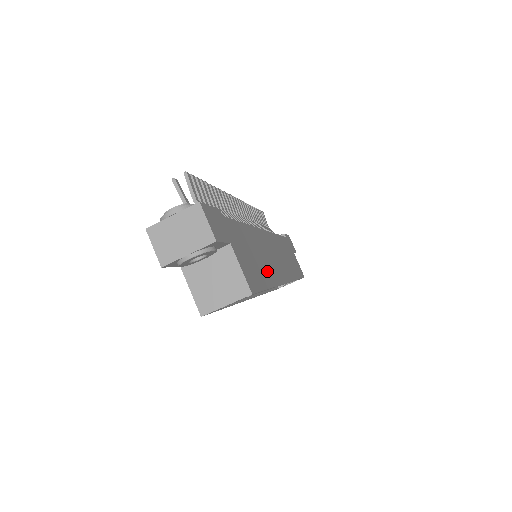
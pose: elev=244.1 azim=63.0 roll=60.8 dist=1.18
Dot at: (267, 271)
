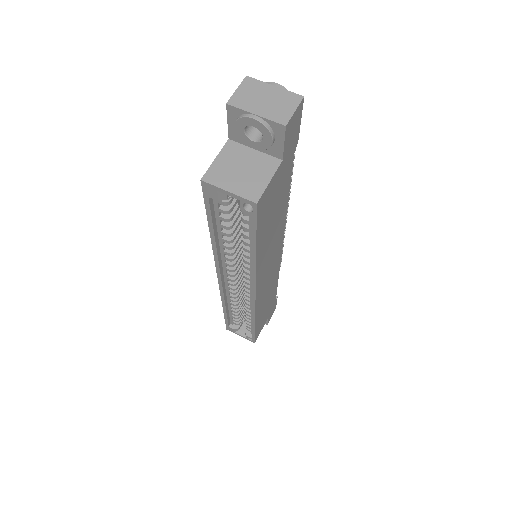
Dot at: (264, 247)
